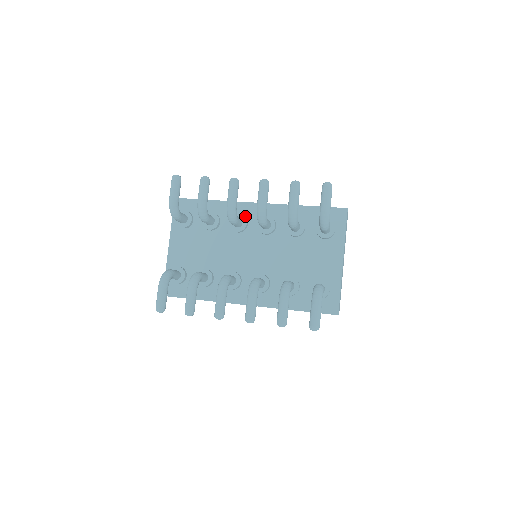
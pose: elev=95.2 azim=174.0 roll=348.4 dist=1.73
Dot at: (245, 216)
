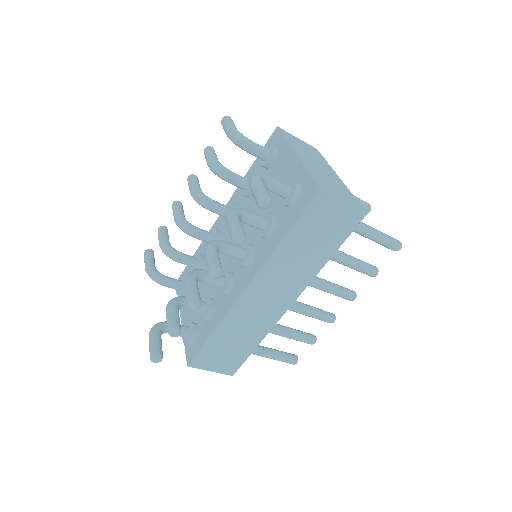
Dot at: occluded
